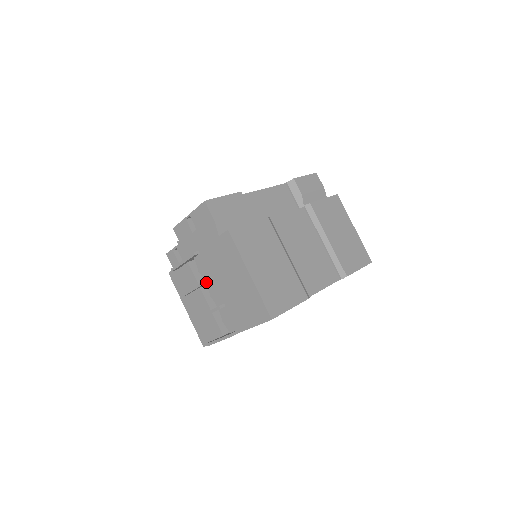
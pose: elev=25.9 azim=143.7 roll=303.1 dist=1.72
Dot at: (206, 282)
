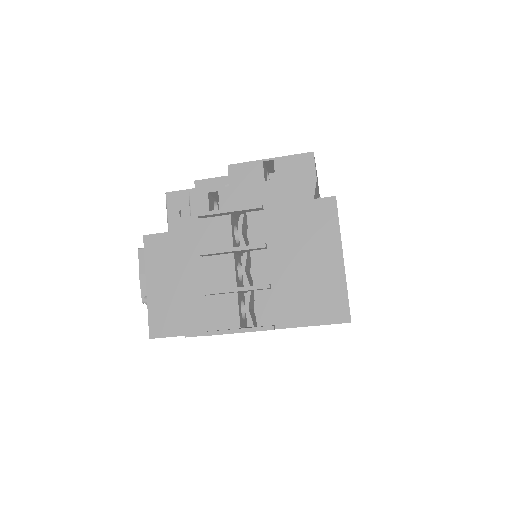
Dot at: (263, 247)
